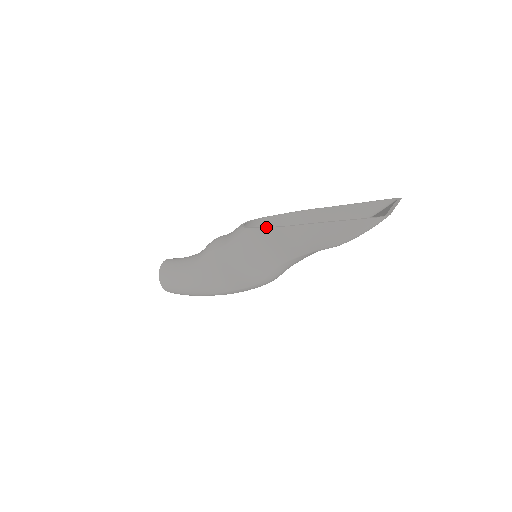
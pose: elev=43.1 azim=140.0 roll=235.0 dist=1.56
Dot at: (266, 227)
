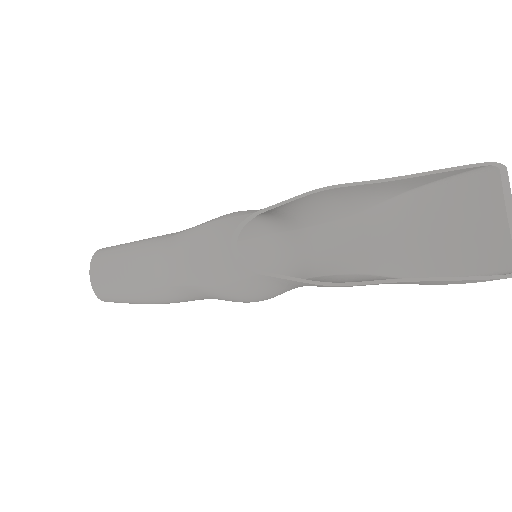
Dot at: (302, 283)
